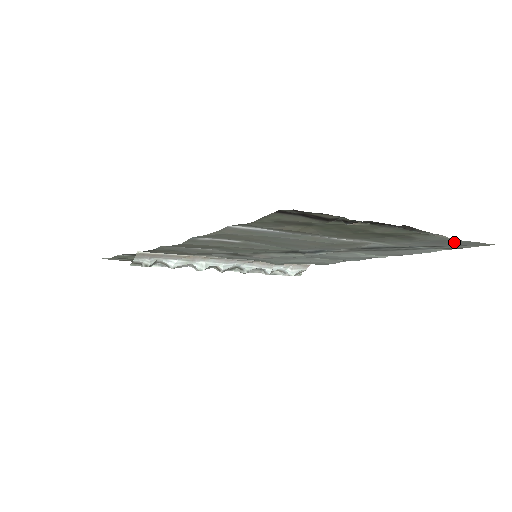
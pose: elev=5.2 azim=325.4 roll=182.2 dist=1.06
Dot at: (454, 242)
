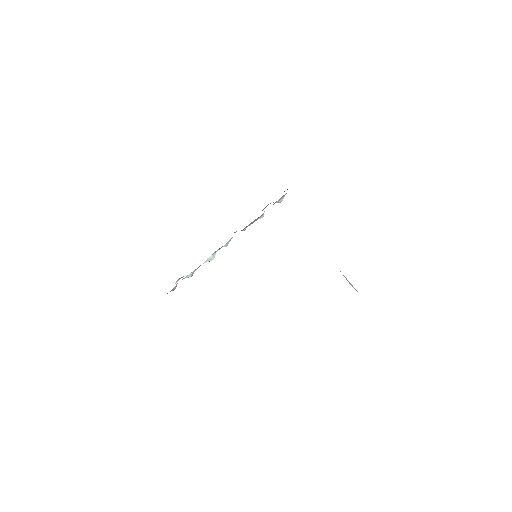
Dot at: occluded
